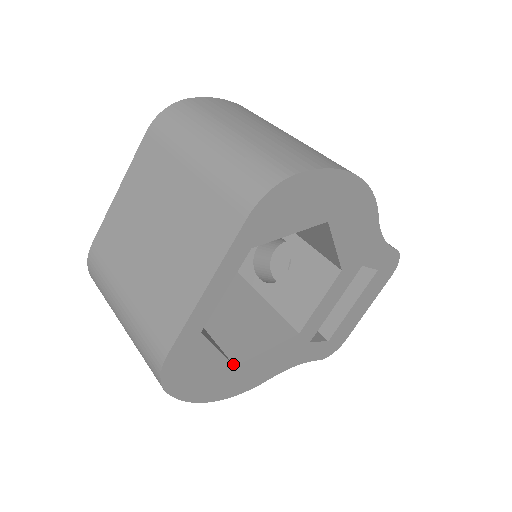
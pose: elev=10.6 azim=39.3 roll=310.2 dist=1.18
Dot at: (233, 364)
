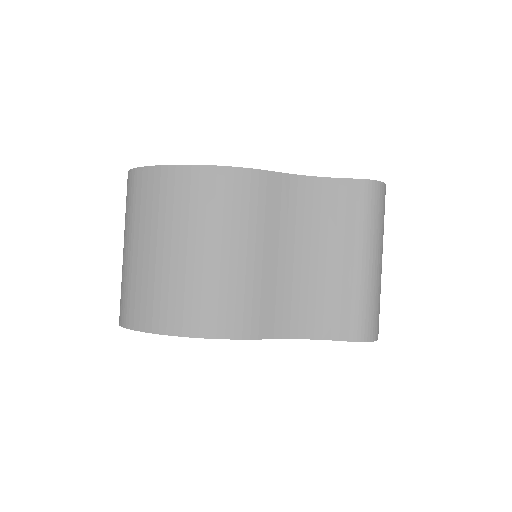
Dot at: occluded
